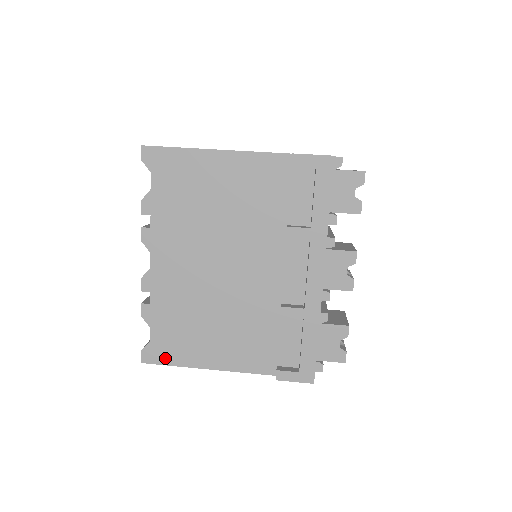
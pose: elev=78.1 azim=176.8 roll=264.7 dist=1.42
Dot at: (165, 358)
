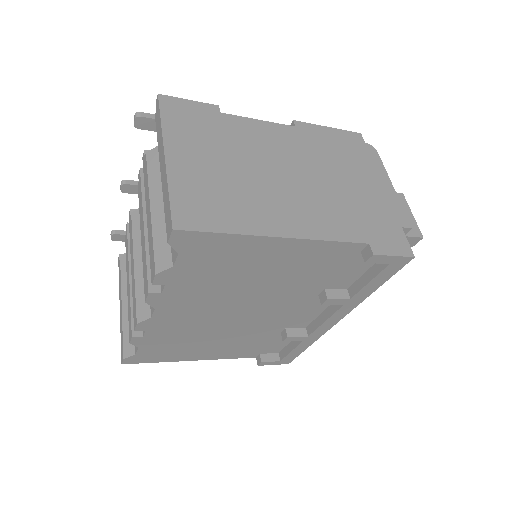
Dot at: (150, 360)
